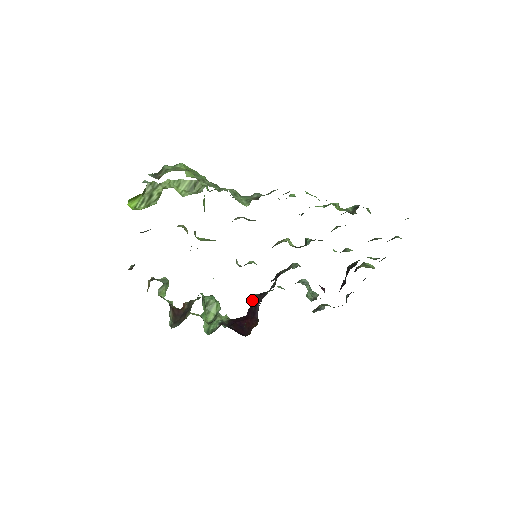
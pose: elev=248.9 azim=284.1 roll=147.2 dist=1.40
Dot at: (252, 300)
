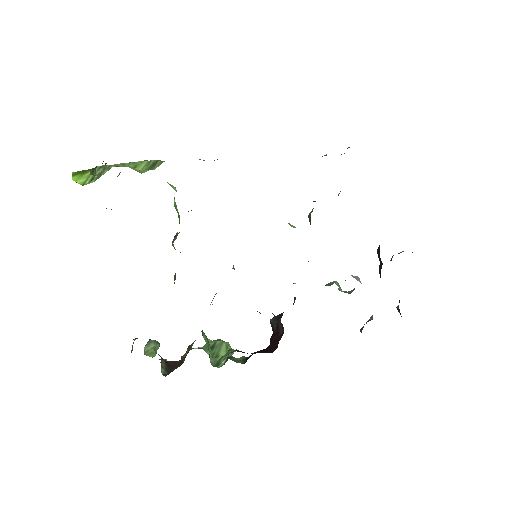
Dot at: (271, 326)
